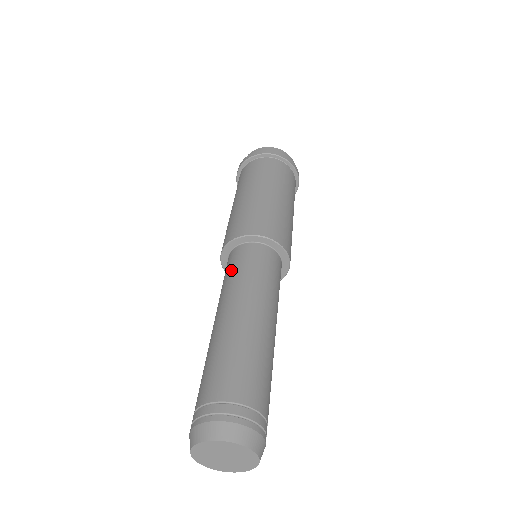
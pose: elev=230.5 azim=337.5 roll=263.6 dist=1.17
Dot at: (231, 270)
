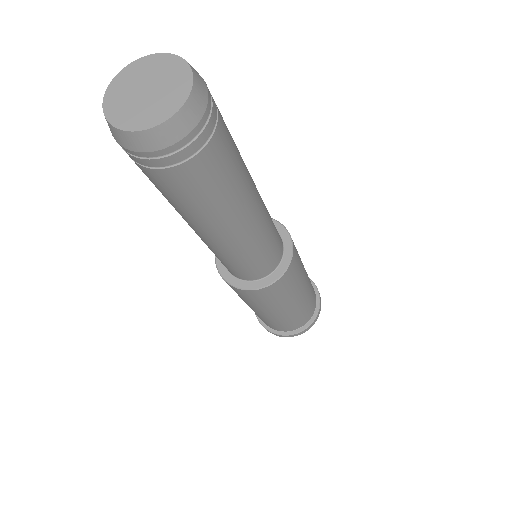
Dot at: occluded
